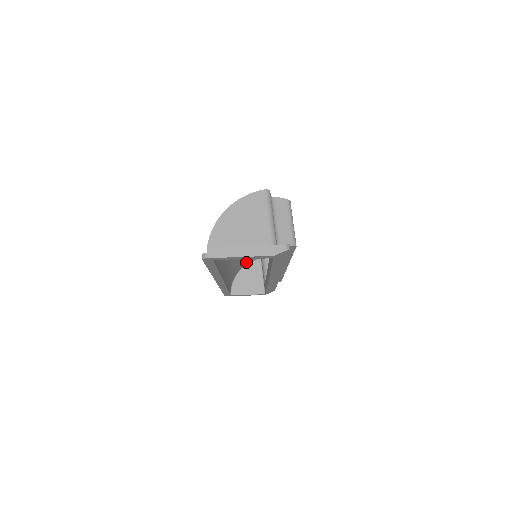
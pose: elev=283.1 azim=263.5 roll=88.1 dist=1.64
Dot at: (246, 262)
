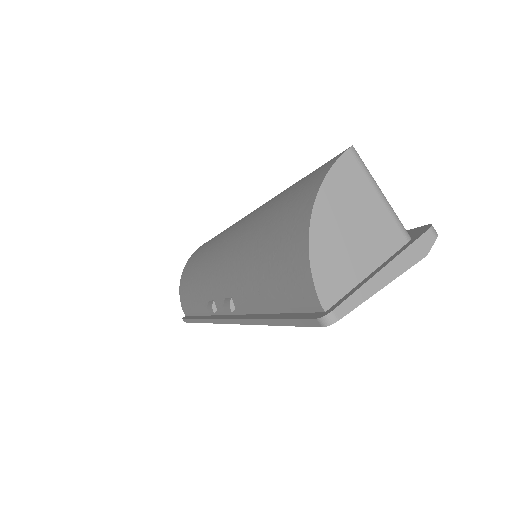
Dot at: occluded
